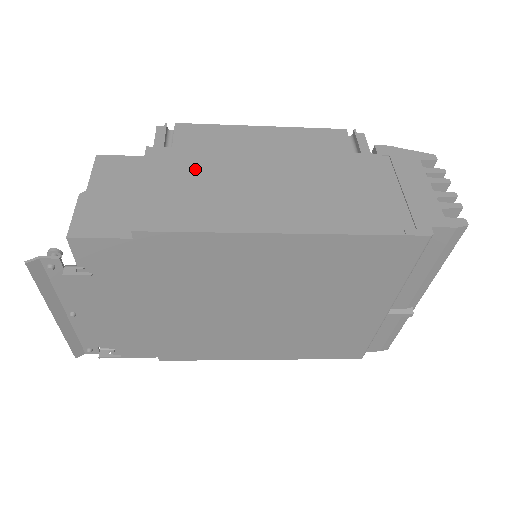
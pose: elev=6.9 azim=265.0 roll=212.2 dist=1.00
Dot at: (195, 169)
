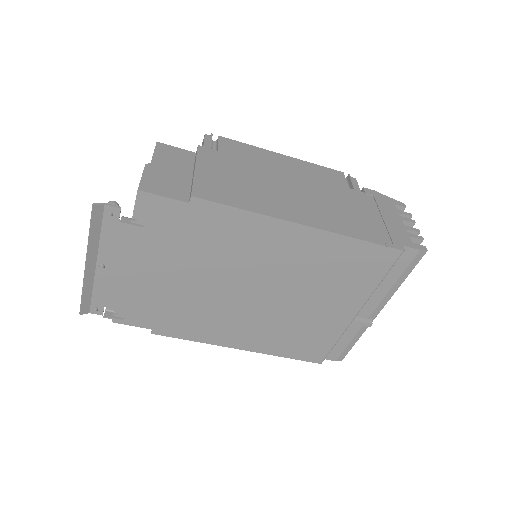
Dot at: (236, 169)
